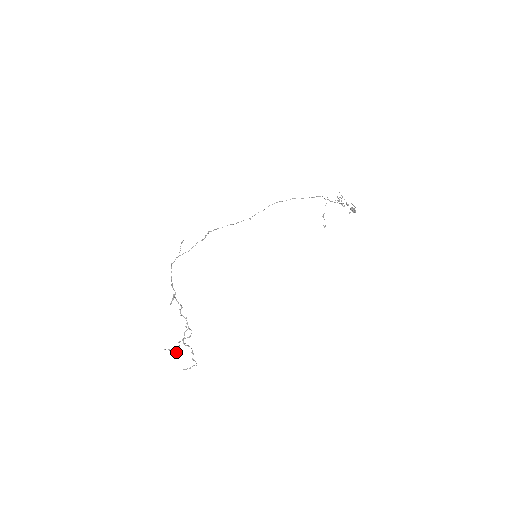
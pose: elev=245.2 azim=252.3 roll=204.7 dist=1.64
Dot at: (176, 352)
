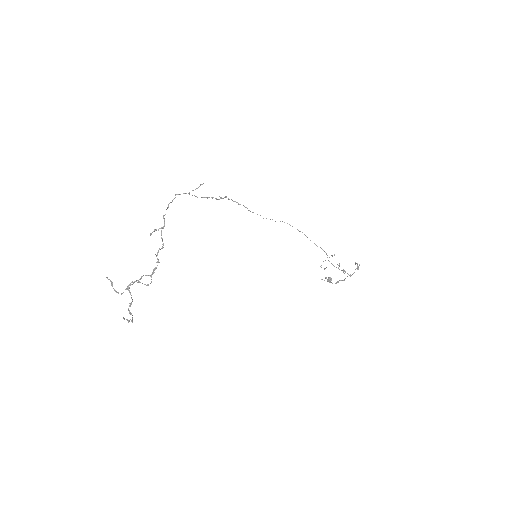
Dot at: occluded
